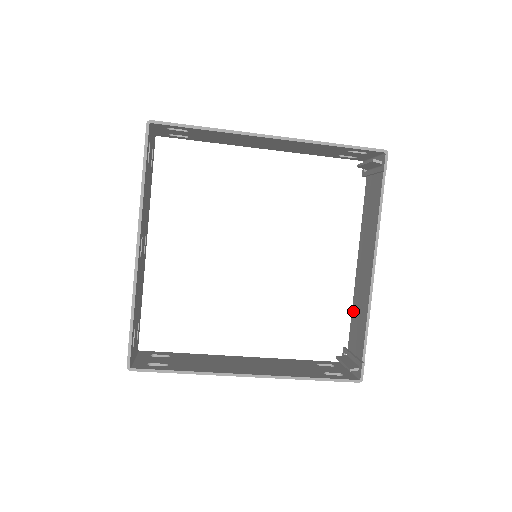
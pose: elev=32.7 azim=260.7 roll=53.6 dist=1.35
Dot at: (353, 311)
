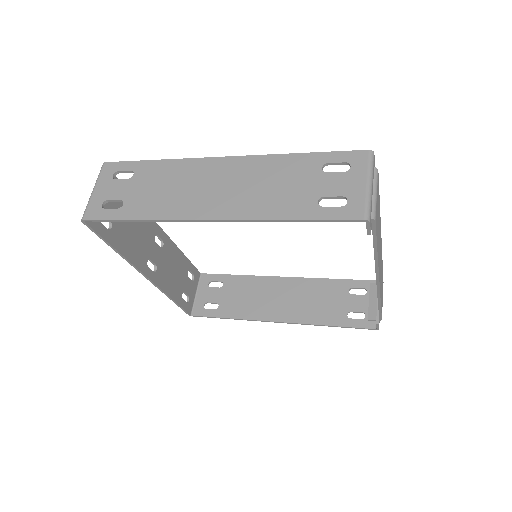
Dot at: occluded
